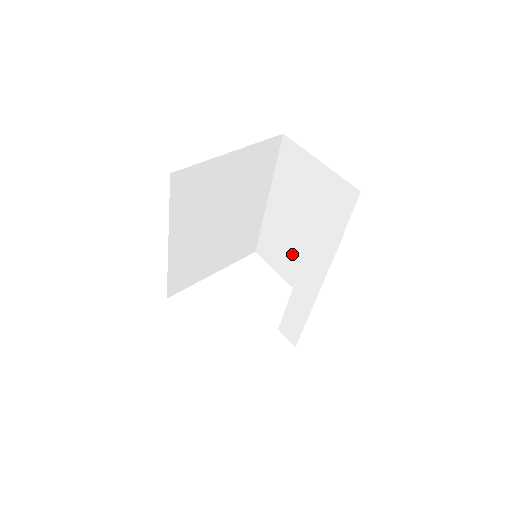
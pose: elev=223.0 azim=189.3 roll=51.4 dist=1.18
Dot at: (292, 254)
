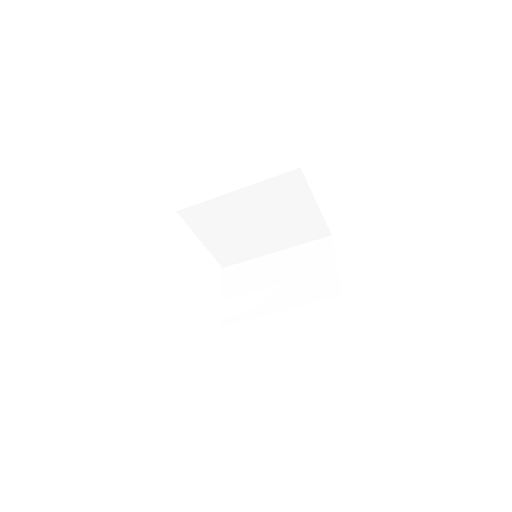
Dot at: (250, 289)
